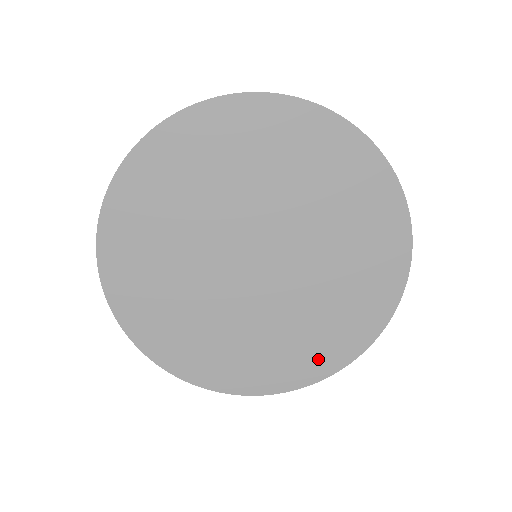
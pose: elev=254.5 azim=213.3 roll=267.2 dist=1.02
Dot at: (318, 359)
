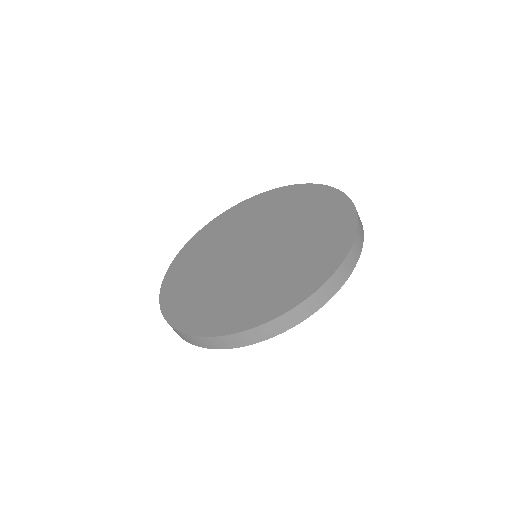
Dot at: (259, 310)
